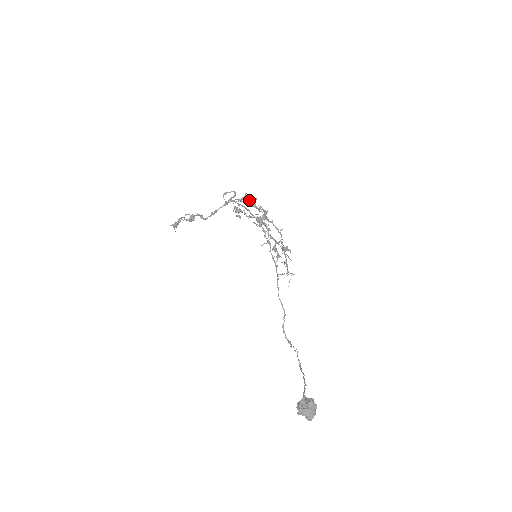
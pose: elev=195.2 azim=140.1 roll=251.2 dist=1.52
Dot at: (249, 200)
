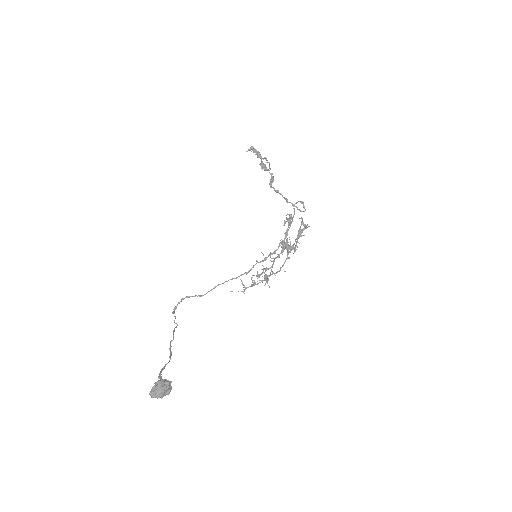
Dot at: occluded
